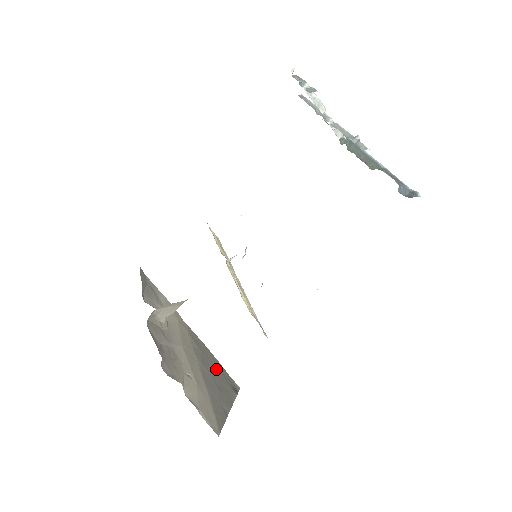
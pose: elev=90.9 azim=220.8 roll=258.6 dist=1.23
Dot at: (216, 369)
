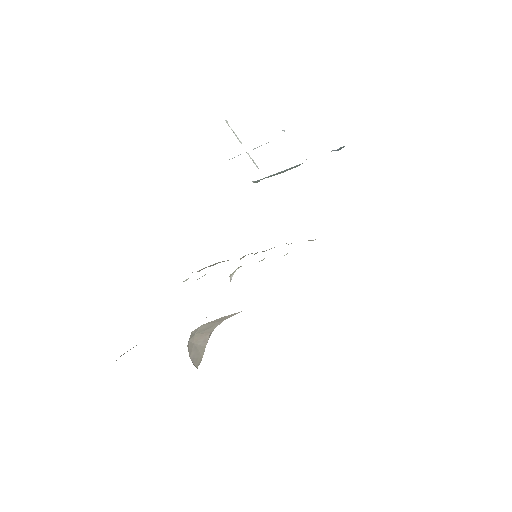
Dot at: occluded
